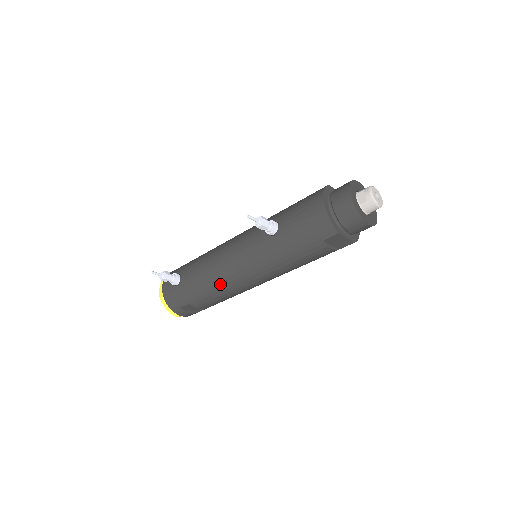
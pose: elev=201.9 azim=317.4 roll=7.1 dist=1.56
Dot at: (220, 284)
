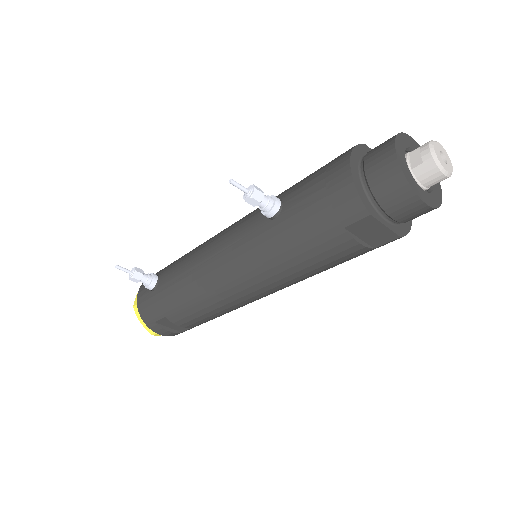
Dot at: (201, 291)
